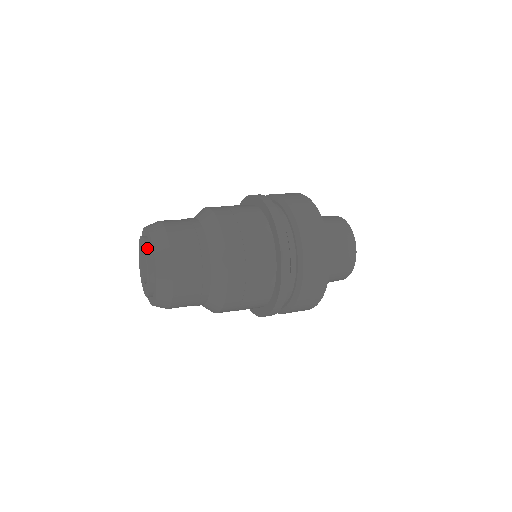
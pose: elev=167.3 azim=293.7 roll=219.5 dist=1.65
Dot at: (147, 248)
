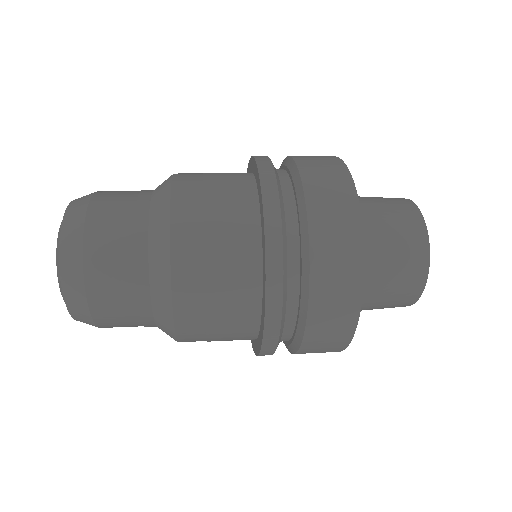
Dot at: (57, 267)
